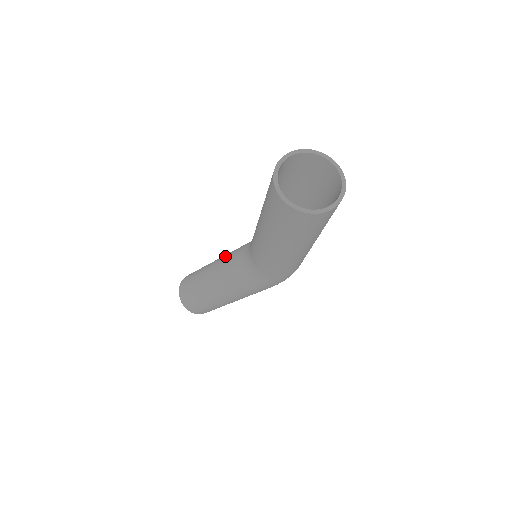
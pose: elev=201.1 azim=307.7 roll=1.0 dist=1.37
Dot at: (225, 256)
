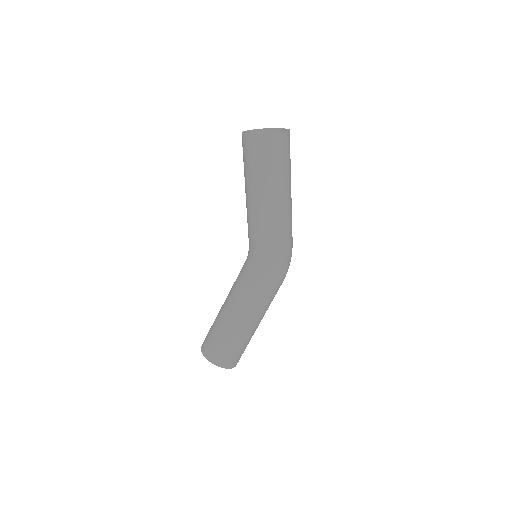
Dot at: occluded
